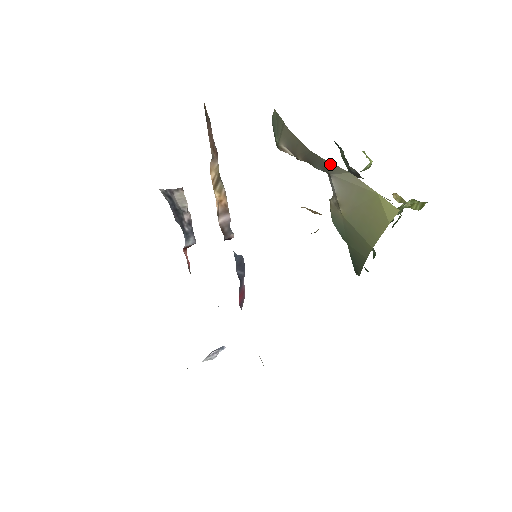
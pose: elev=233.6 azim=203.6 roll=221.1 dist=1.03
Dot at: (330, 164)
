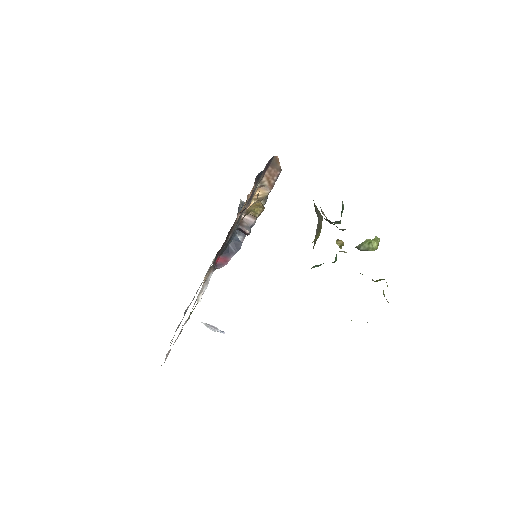
Dot at: (317, 209)
